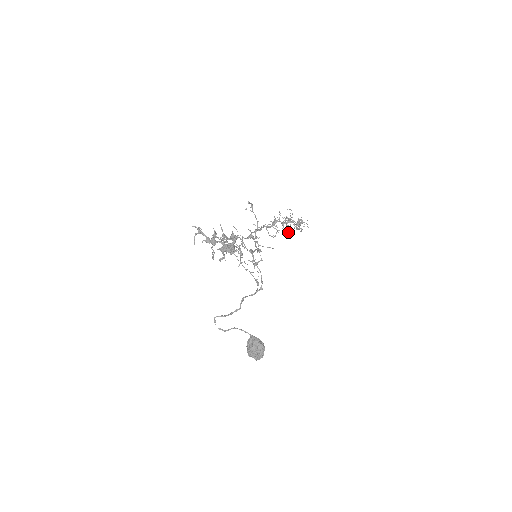
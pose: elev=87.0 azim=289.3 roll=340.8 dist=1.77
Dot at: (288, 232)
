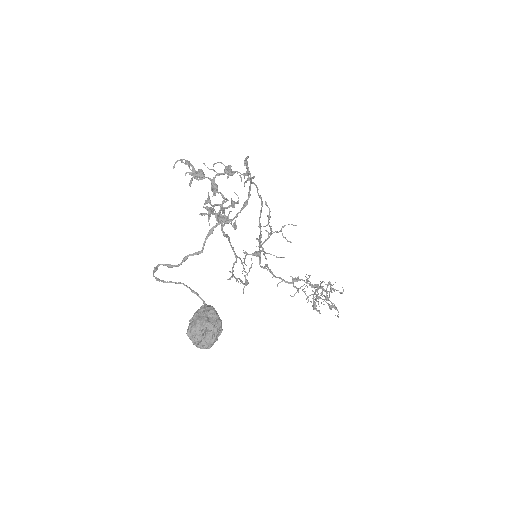
Dot at: (313, 308)
